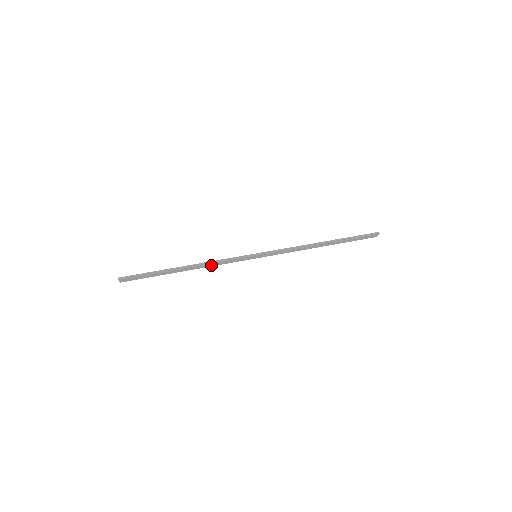
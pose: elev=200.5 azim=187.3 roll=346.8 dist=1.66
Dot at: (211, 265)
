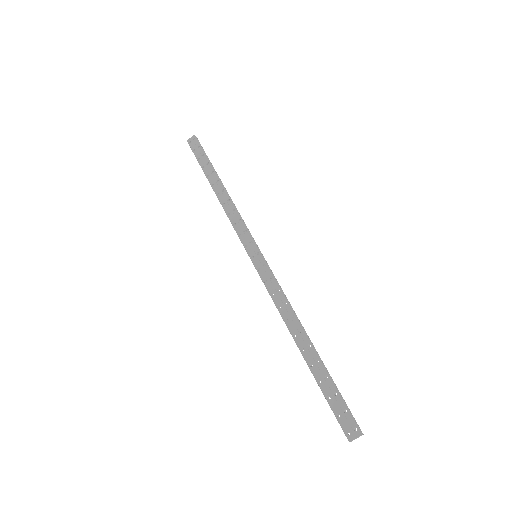
Dot at: (229, 211)
